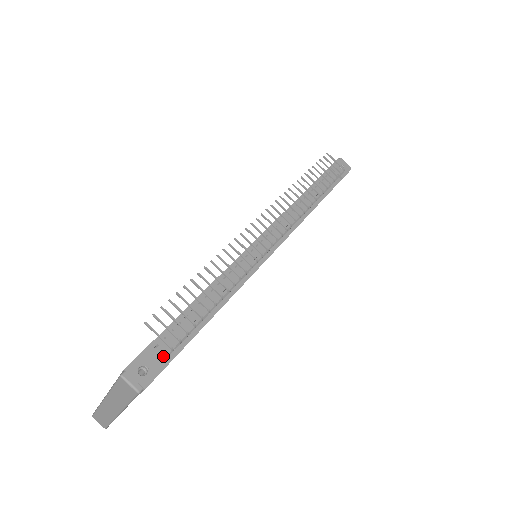
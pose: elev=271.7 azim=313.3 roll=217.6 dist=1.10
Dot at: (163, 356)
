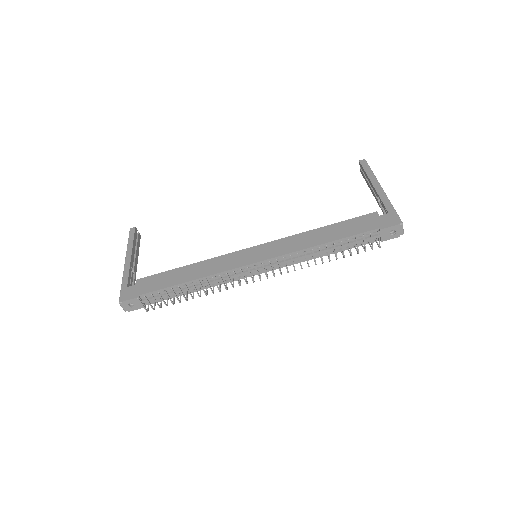
Dot at: occluded
